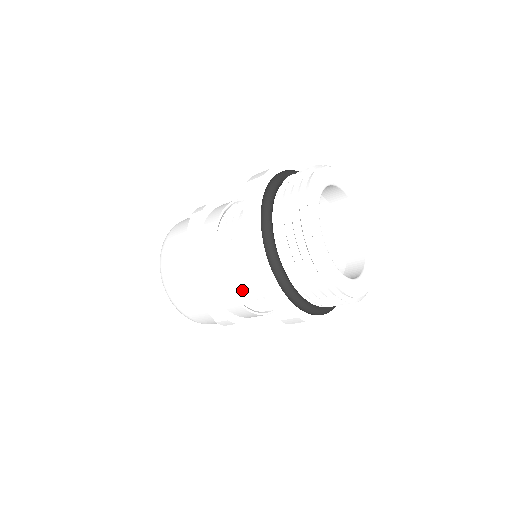
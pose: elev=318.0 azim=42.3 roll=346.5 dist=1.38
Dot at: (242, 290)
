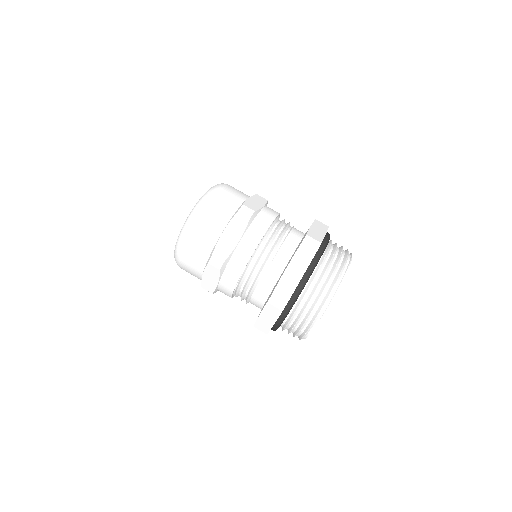
Dot at: (242, 295)
